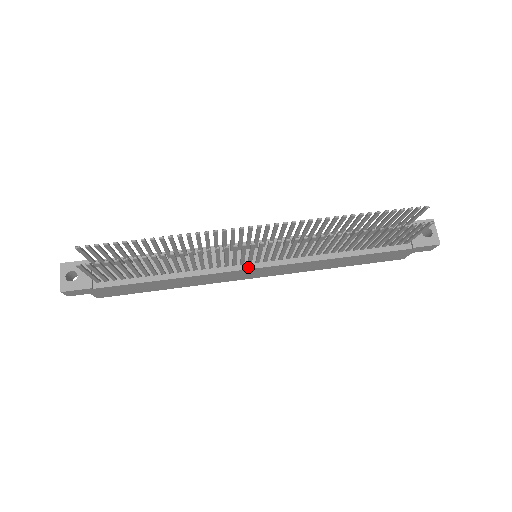
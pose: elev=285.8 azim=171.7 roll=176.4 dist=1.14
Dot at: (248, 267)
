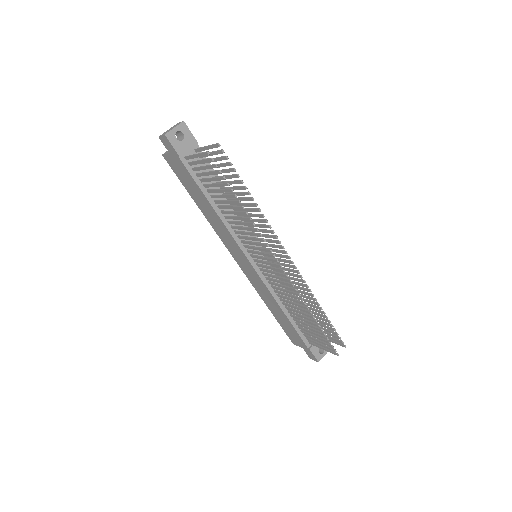
Dot at: (248, 256)
